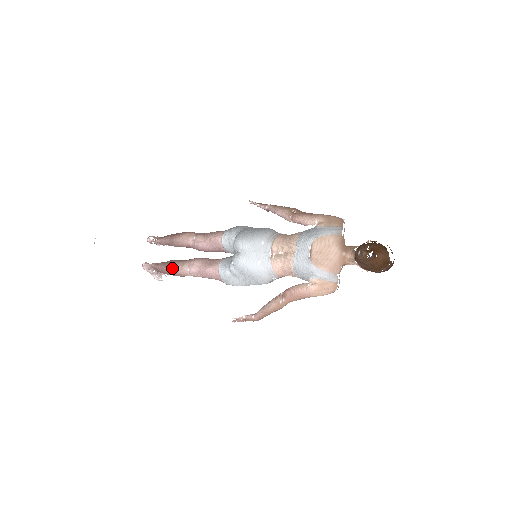
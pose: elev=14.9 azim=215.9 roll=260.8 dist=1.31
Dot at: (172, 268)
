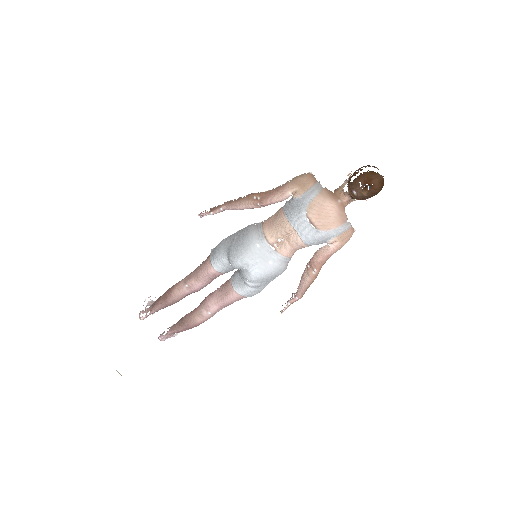
Dot at: (193, 323)
